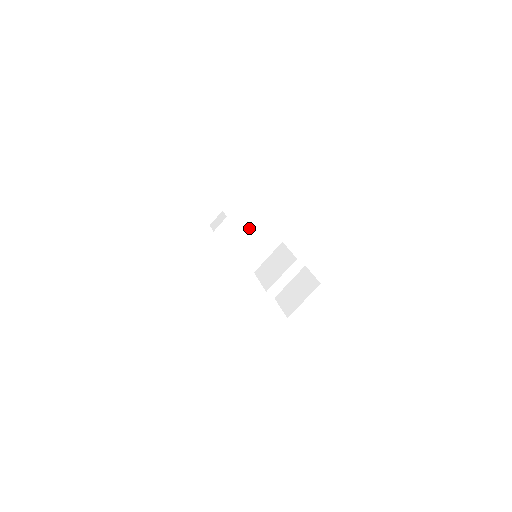
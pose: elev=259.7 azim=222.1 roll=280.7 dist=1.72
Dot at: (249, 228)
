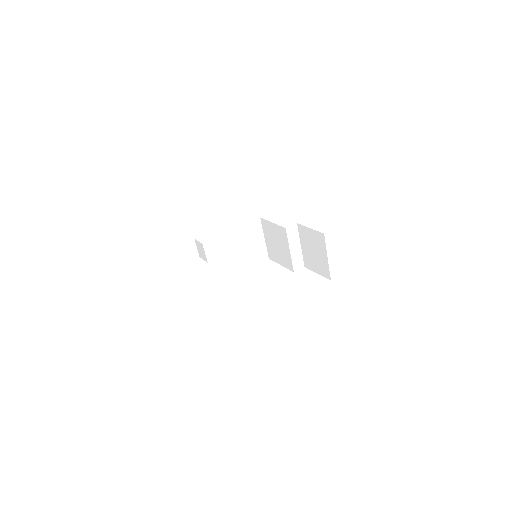
Dot at: (227, 244)
